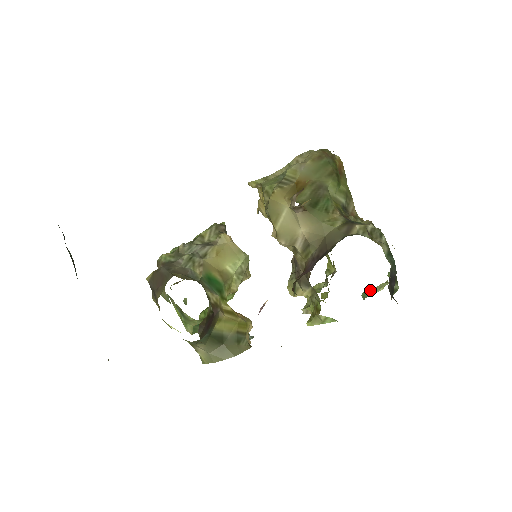
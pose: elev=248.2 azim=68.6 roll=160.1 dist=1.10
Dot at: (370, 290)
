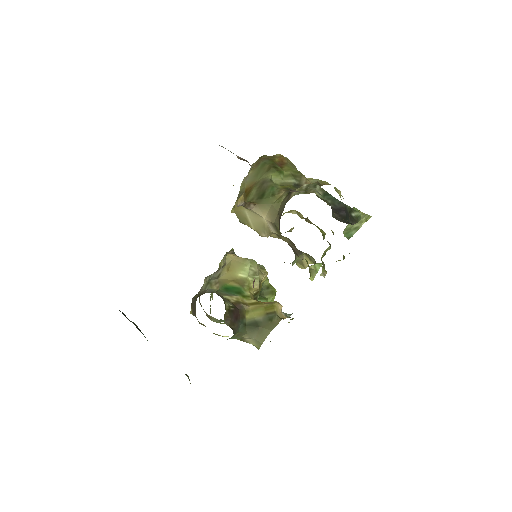
Dot at: (349, 229)
